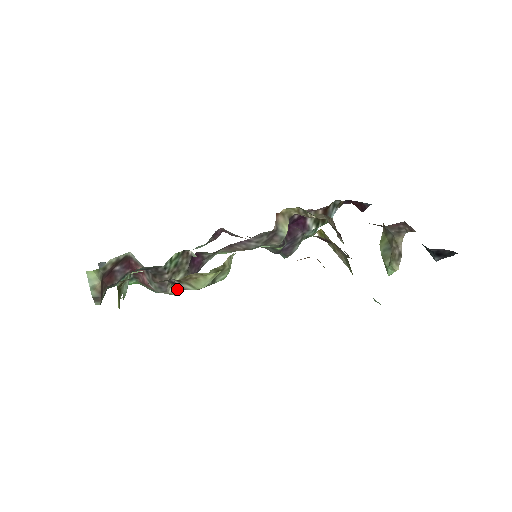
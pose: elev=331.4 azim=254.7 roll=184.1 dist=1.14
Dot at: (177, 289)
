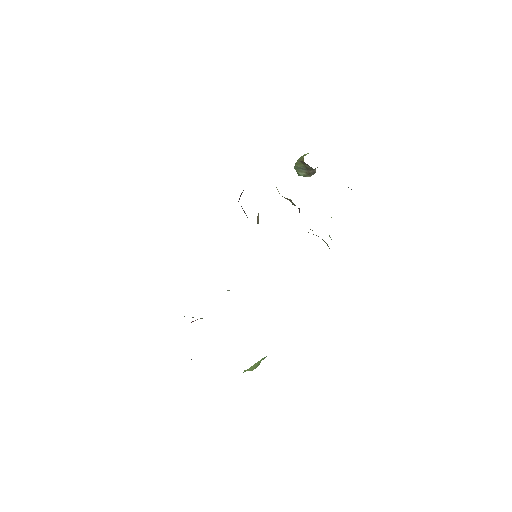
Dot at: occluded
